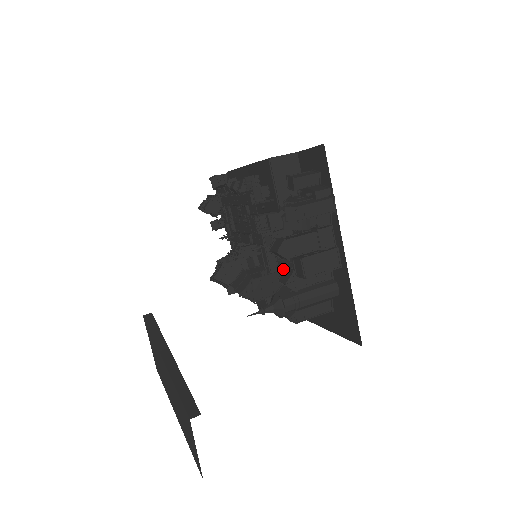
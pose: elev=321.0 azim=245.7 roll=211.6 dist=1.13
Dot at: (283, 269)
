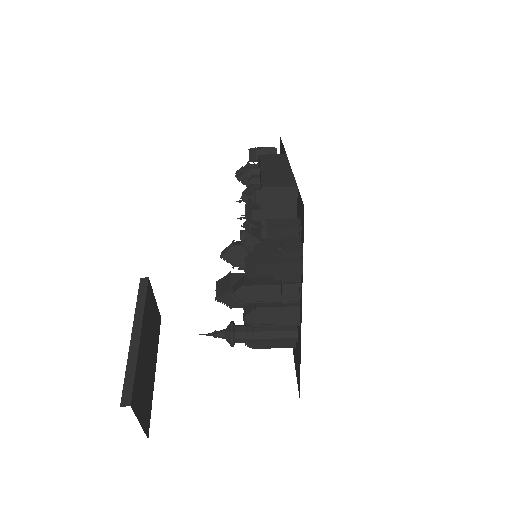
Dot at: occluded
